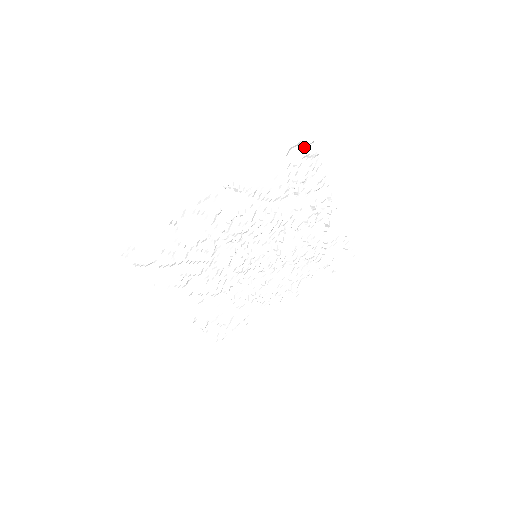
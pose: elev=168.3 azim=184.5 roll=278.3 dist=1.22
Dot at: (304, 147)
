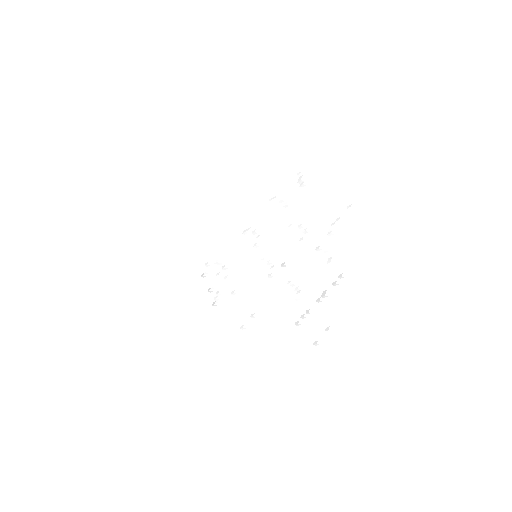
Dot at: (366, 201)
